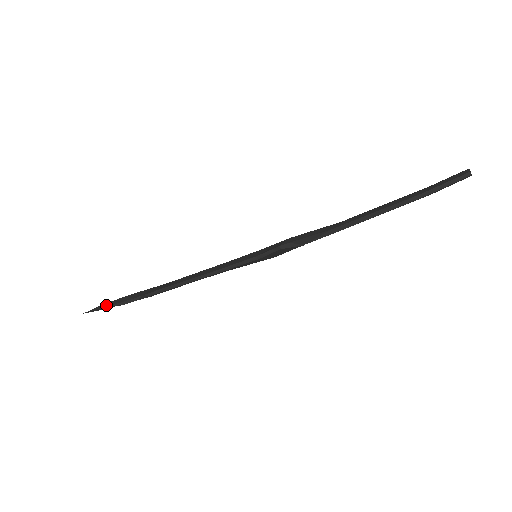
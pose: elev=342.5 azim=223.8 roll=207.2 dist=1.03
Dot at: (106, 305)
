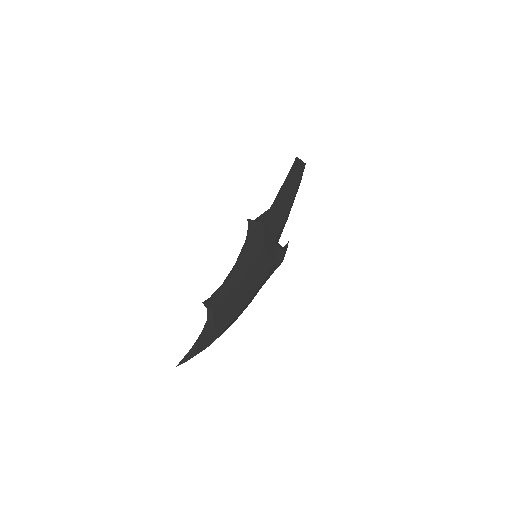
Dot at: (189, 352)
